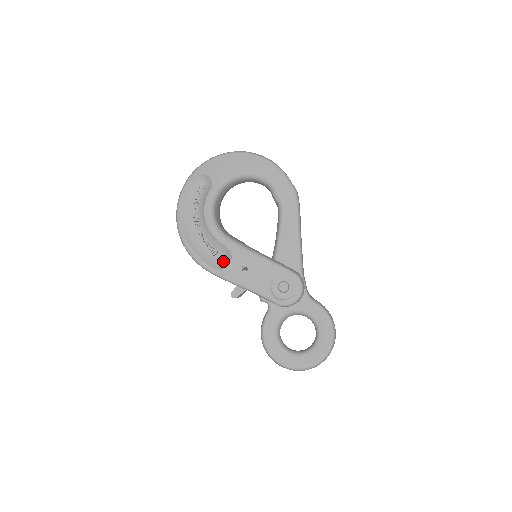
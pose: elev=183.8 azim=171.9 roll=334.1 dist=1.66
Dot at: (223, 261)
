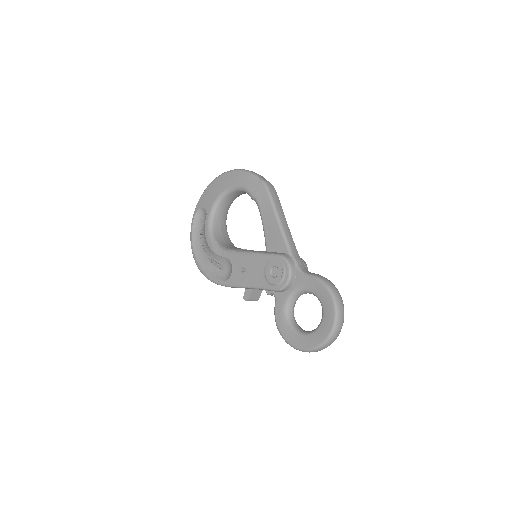
Dot at: (229, 272)
